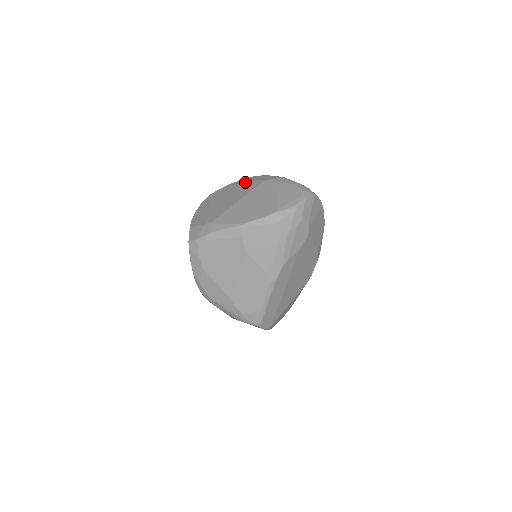
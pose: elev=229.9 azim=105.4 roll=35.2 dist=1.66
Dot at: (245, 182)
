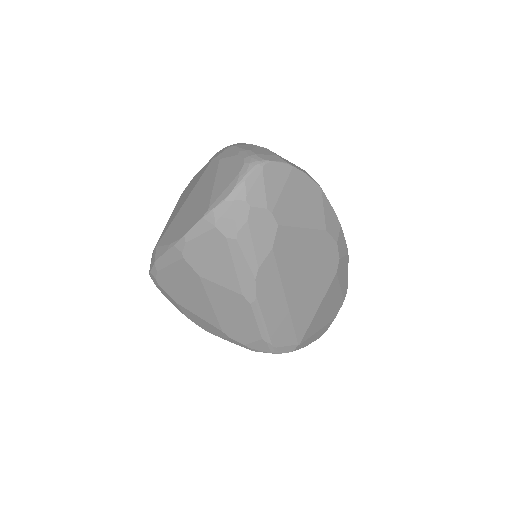
Dot at: occluded
